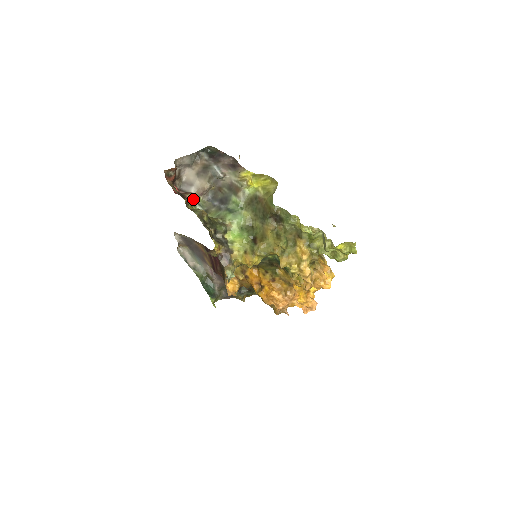
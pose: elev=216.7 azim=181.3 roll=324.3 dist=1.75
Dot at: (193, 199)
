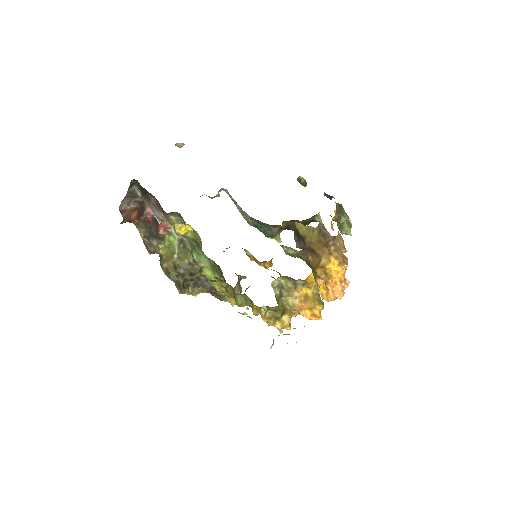
Dot at: (165, 224)
